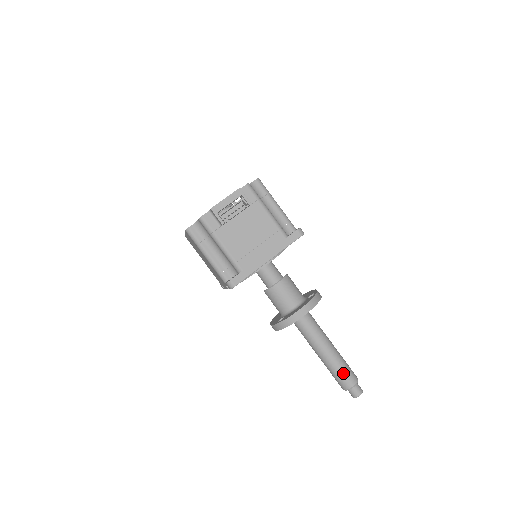
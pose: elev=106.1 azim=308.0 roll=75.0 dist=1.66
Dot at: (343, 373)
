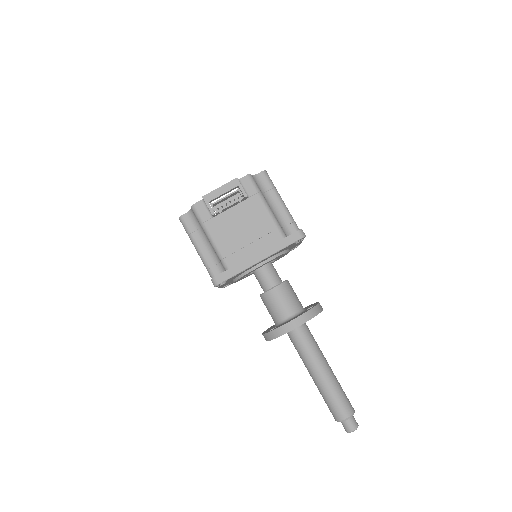
Dot at: (336, 401)
